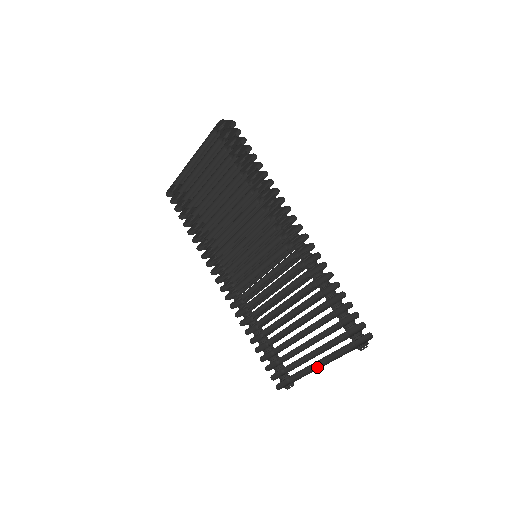
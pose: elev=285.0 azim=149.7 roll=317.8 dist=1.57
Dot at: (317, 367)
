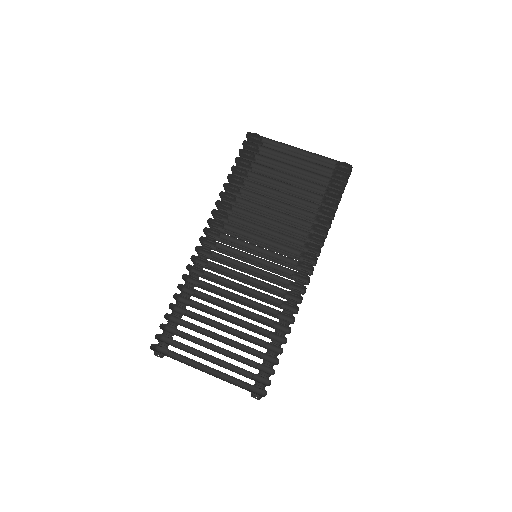
Dot at: (206, 370)
